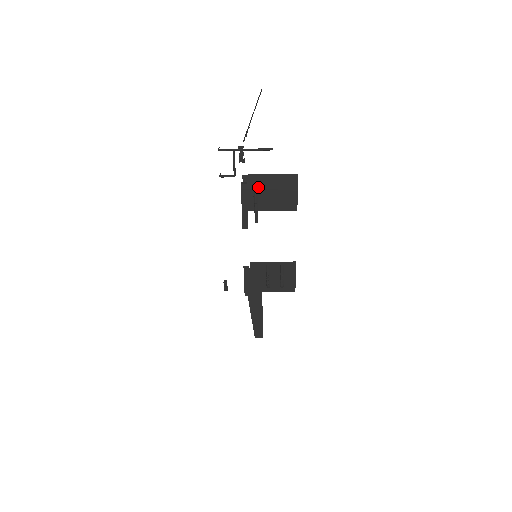
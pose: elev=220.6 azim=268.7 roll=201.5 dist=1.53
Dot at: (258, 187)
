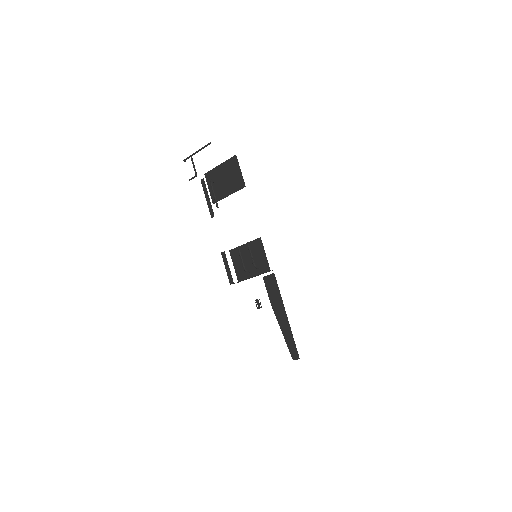
Dot at: (216, 179)
